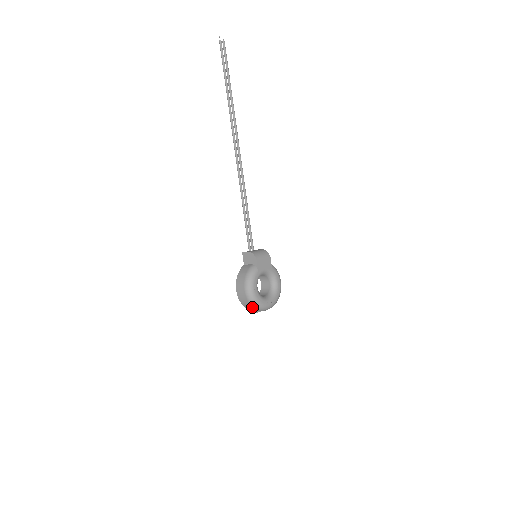
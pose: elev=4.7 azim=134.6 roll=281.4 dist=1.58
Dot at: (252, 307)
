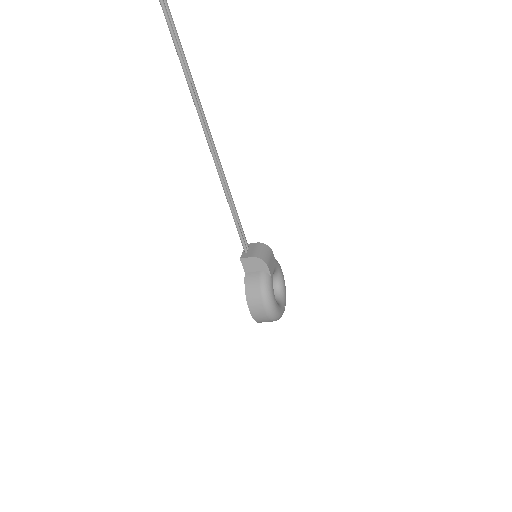
Dot at: (271, 321)
